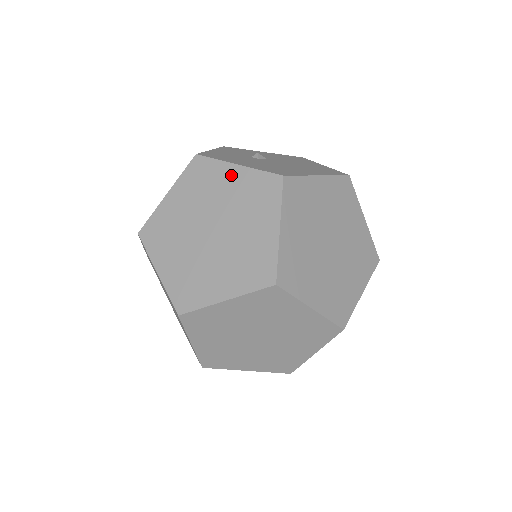
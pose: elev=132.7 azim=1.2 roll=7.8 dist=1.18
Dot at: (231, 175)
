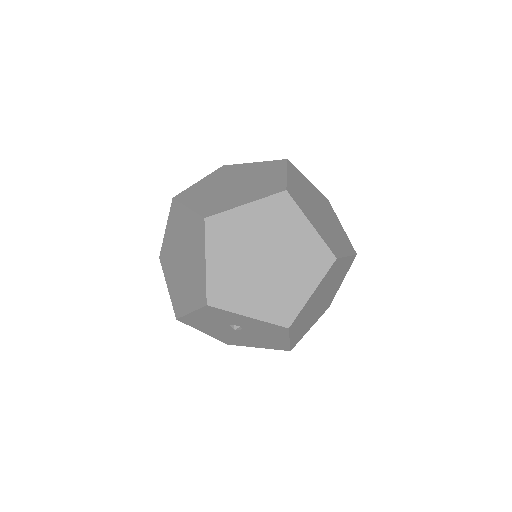
Dot at: occluded
